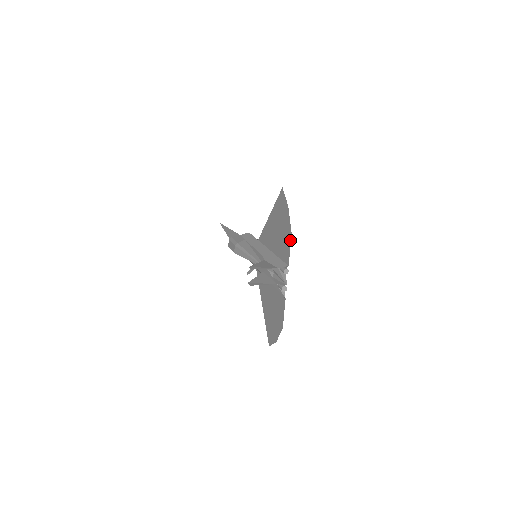
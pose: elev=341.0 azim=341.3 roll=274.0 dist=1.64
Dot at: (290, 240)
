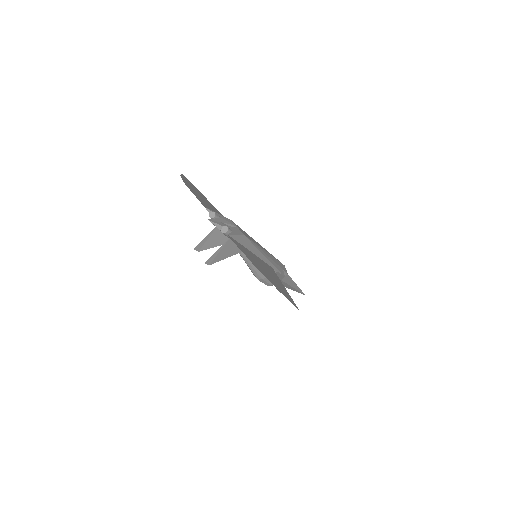
Dot at: occluded
